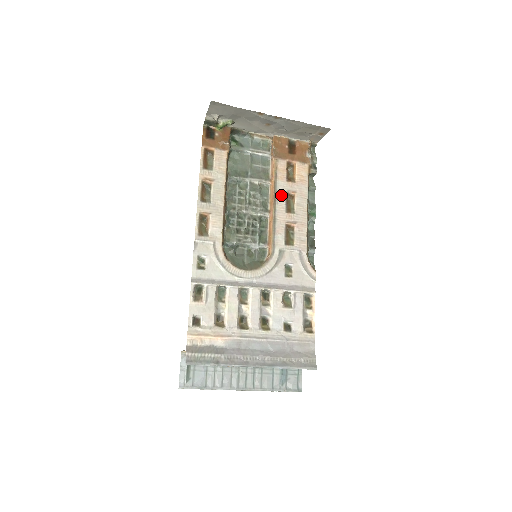
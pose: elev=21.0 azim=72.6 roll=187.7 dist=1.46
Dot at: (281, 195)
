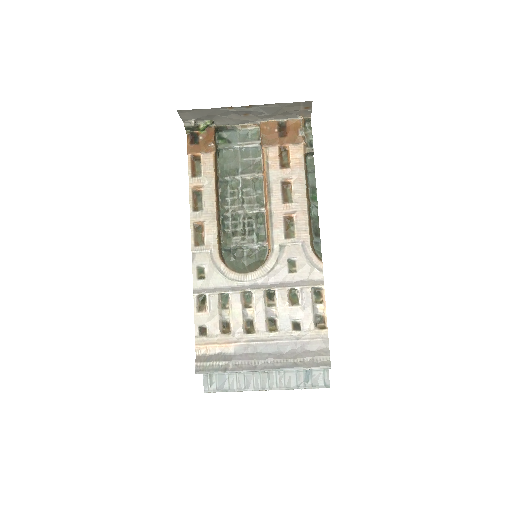
Dot at: (275, 186)
